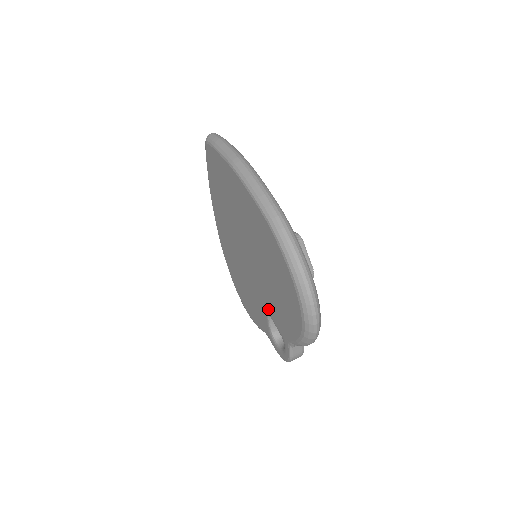
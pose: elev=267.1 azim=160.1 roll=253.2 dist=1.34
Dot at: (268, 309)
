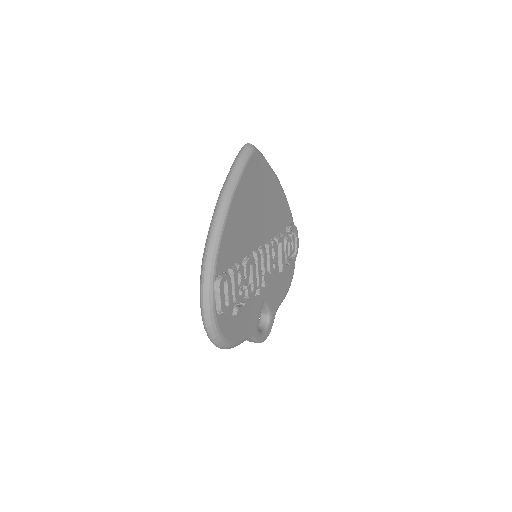
Dot at: occluded
